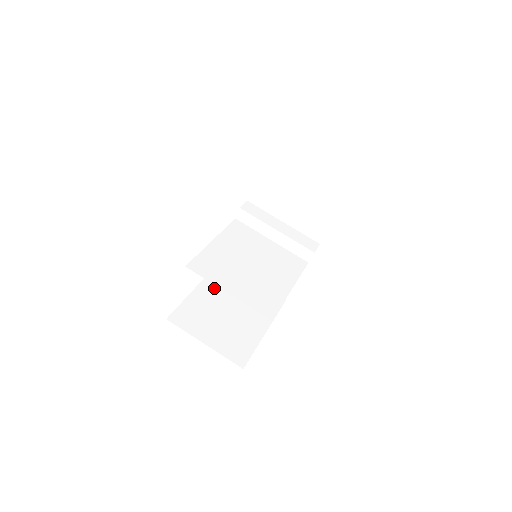
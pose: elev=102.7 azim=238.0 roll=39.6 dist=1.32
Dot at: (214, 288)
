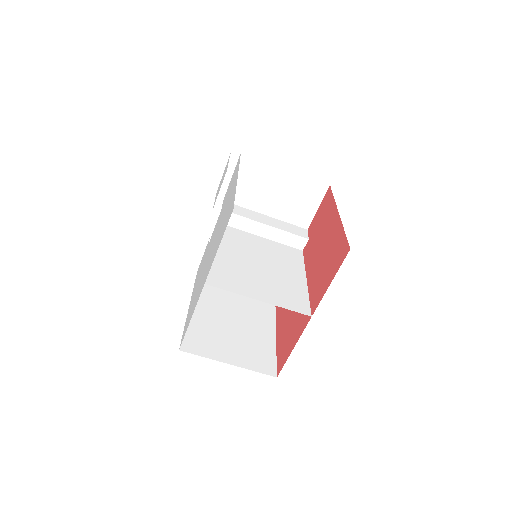
Dot at: (206, 303)
